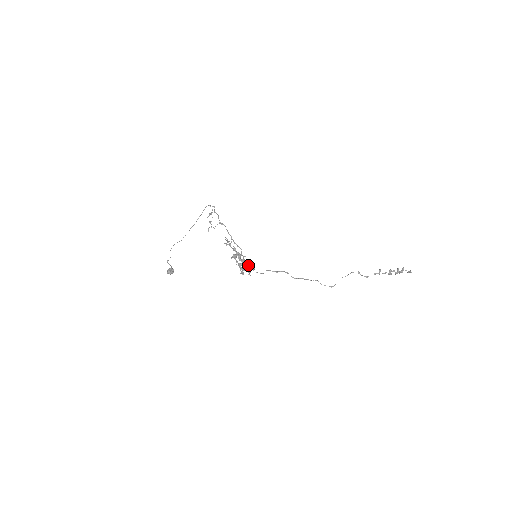
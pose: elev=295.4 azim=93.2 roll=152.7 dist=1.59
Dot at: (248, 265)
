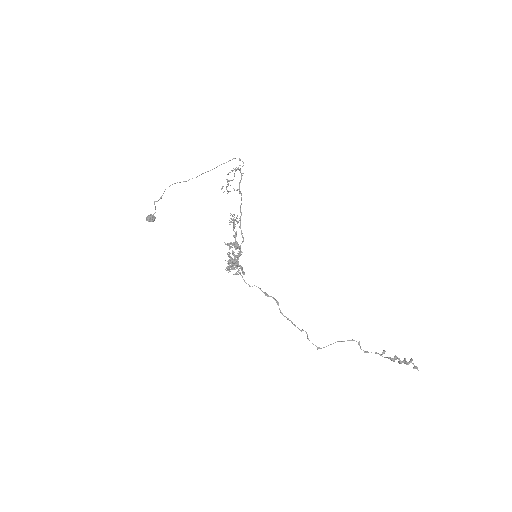
Dot at: (240, 265)
